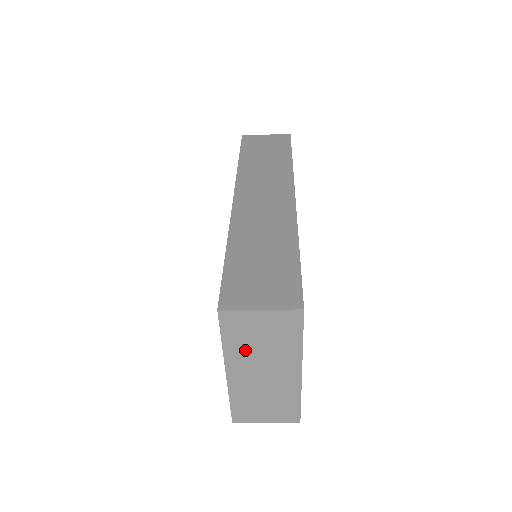
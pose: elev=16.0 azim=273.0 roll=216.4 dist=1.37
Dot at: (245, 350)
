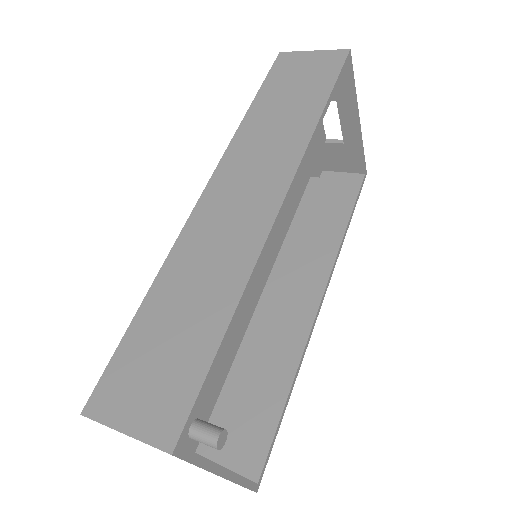
Dot at: occluded
